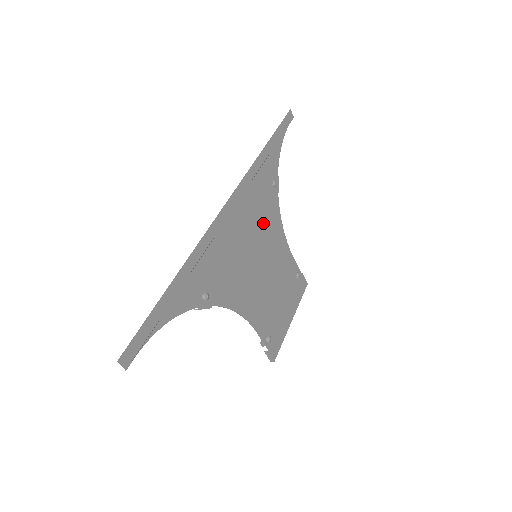
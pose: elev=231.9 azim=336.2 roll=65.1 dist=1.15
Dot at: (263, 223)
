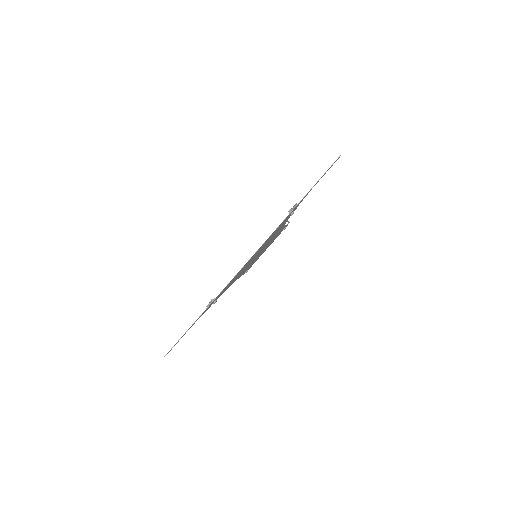
Dot at: occluded
